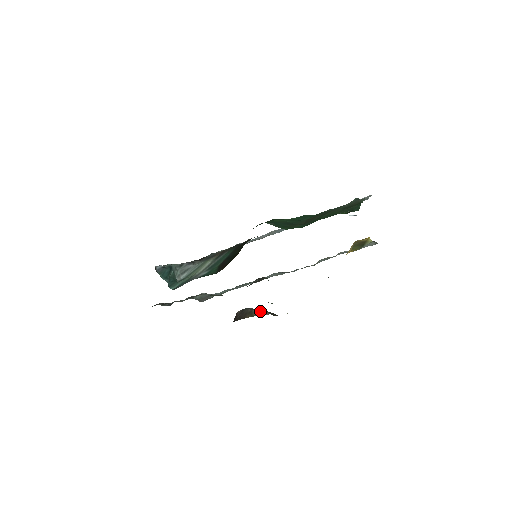
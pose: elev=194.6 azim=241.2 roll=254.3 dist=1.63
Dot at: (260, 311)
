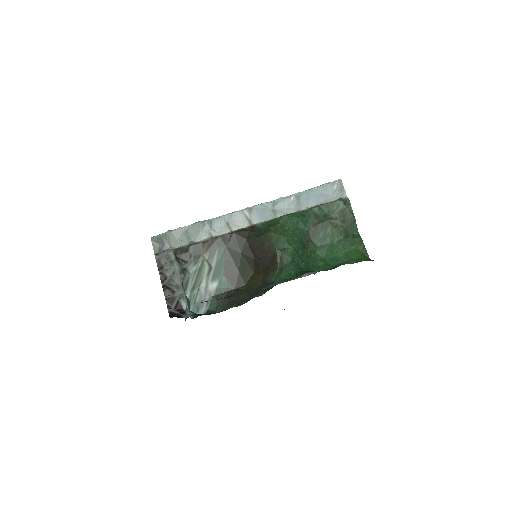
Dot at: occluded
